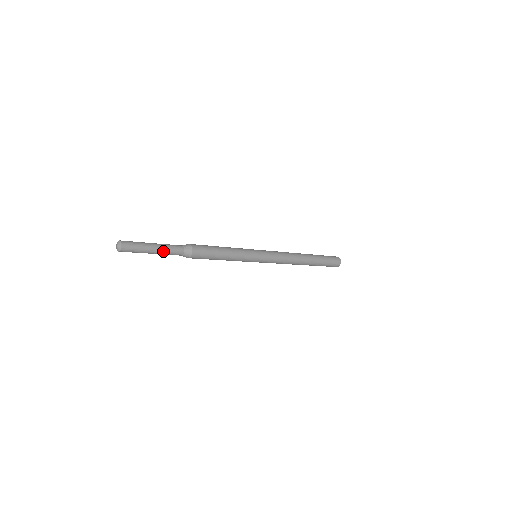
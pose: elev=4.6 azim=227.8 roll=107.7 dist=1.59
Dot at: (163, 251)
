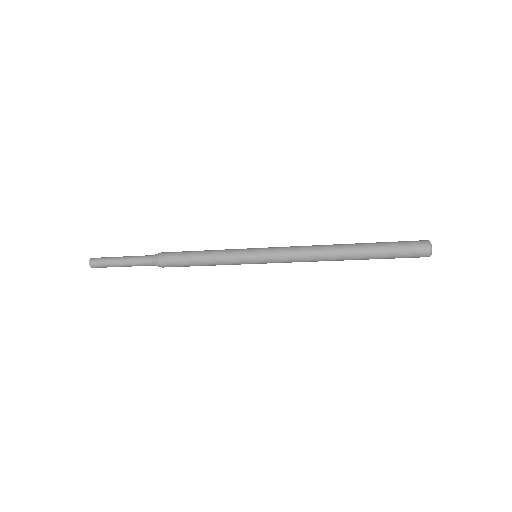
Dot at: (131, 266)
